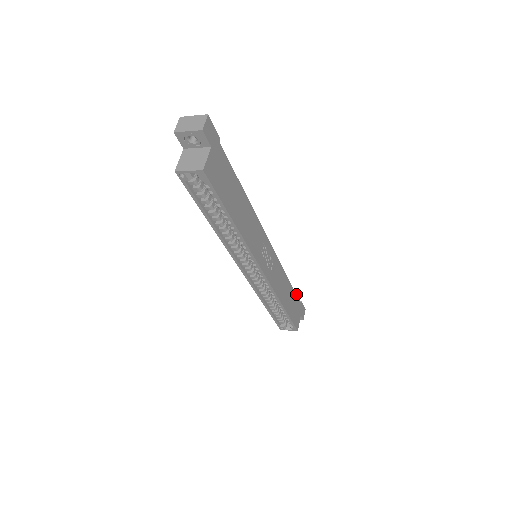
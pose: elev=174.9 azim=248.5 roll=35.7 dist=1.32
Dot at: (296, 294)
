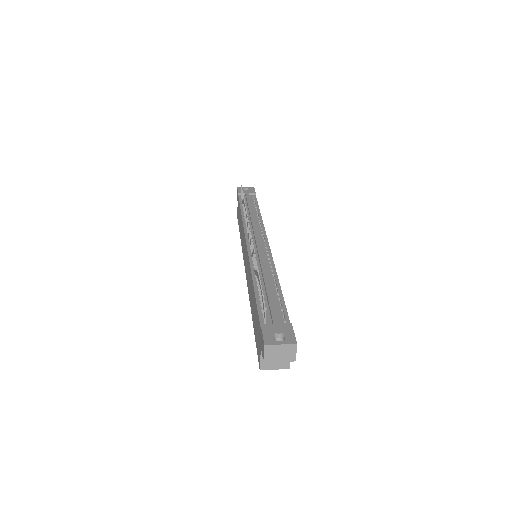
Dot at: (257, 202)
